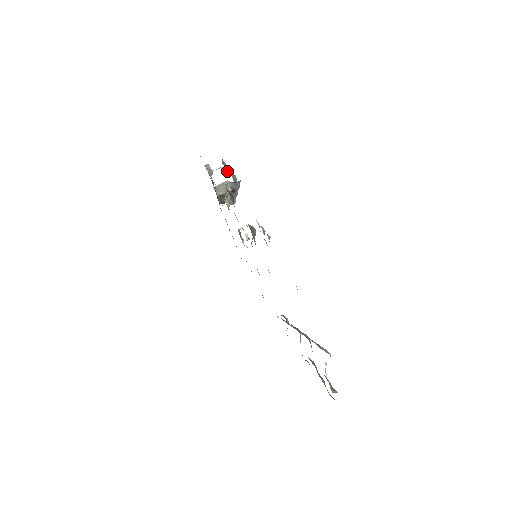
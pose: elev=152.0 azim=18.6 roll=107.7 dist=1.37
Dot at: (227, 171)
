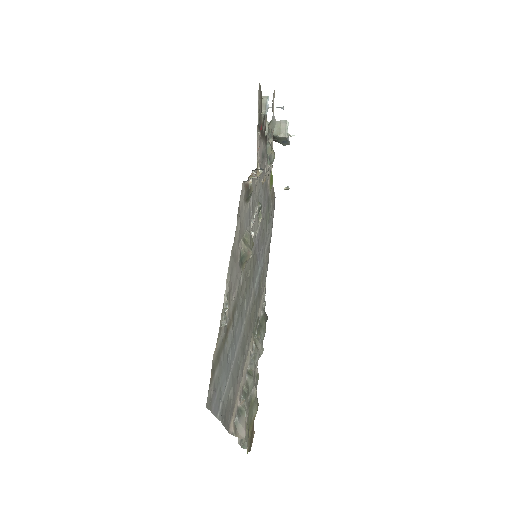
Dot at: (270, 139)
